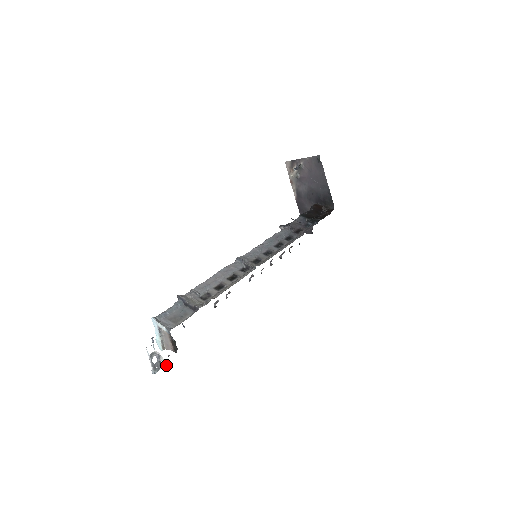
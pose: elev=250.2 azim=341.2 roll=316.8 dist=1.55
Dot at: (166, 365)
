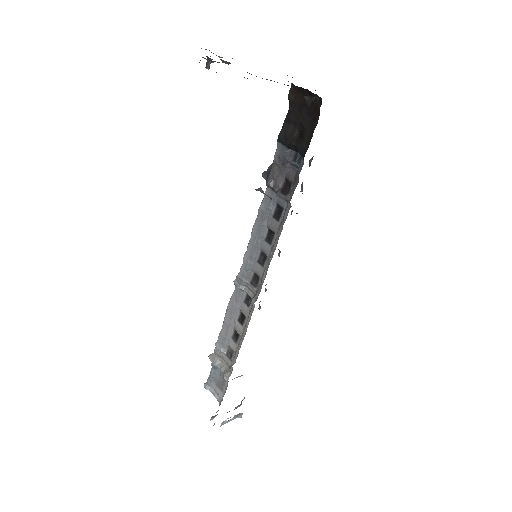
Dot at: occluded
